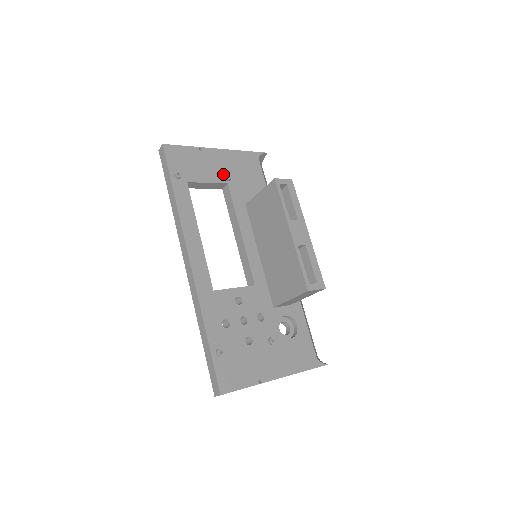
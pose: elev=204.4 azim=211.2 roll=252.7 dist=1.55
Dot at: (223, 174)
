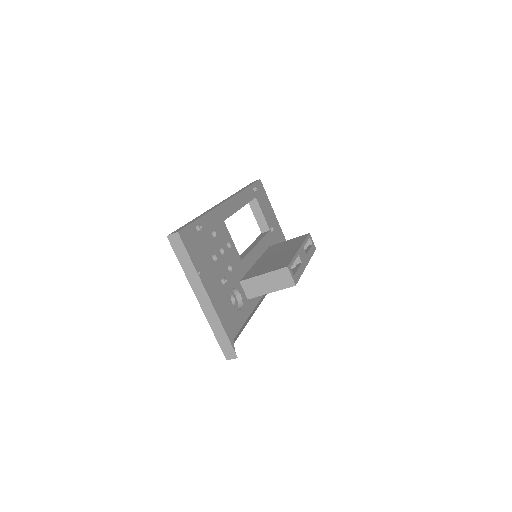
Dot at: (271, 226)
